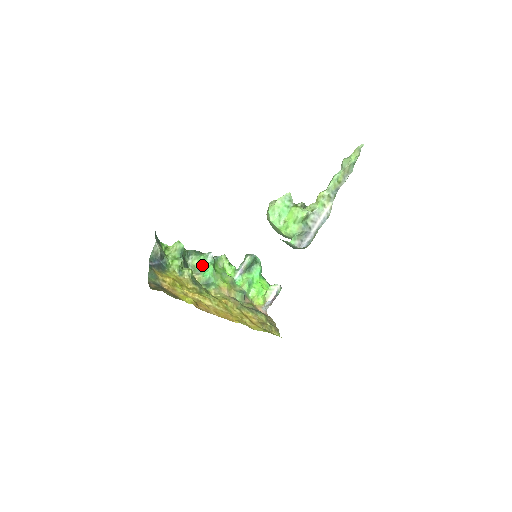
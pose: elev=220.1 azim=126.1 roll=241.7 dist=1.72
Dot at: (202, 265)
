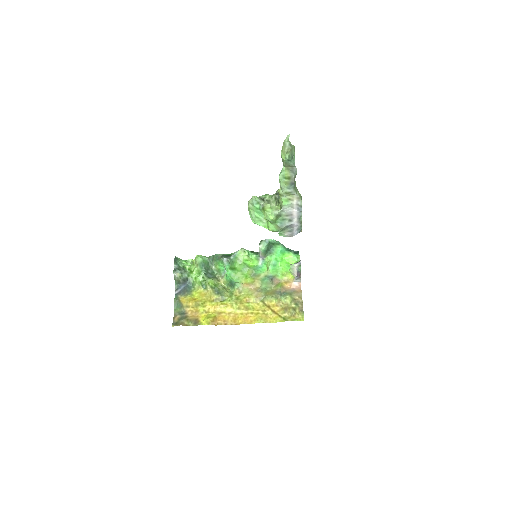
Dot at: (224, 267)
